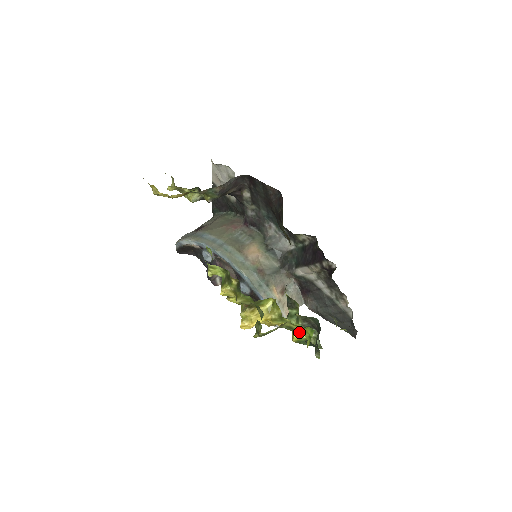
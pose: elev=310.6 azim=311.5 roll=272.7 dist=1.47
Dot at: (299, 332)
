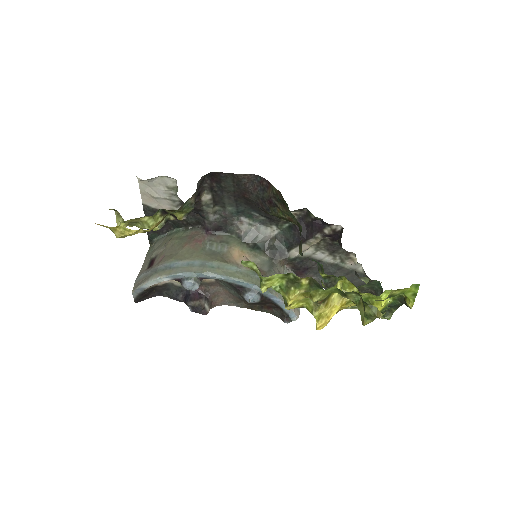
Dot at: (386, 299)
